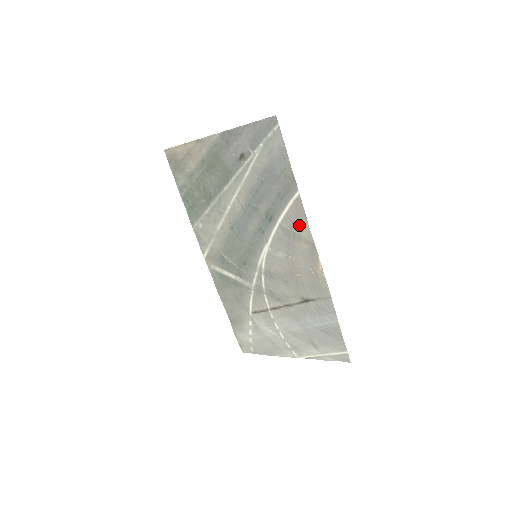
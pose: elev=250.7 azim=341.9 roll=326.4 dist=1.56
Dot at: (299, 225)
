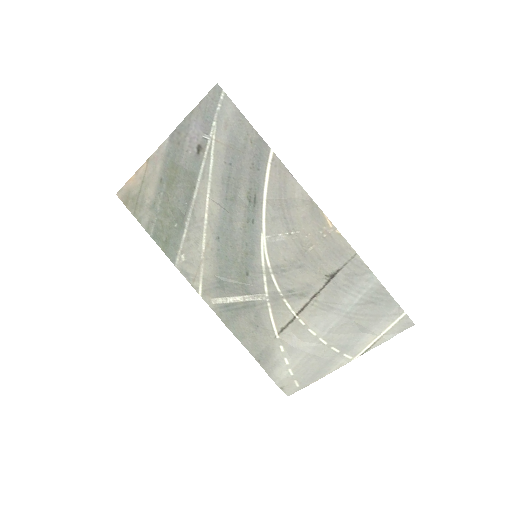
Dot at: (287, 188)
